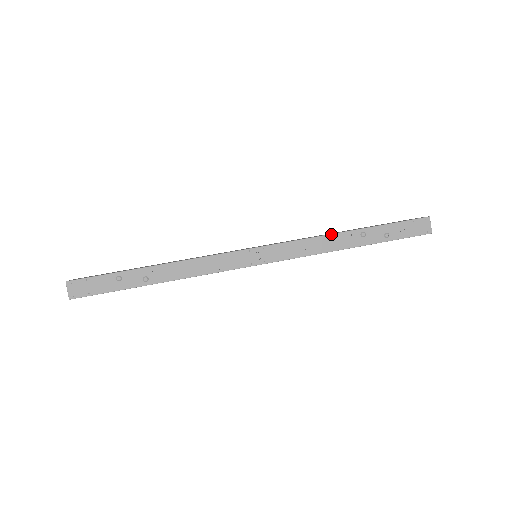
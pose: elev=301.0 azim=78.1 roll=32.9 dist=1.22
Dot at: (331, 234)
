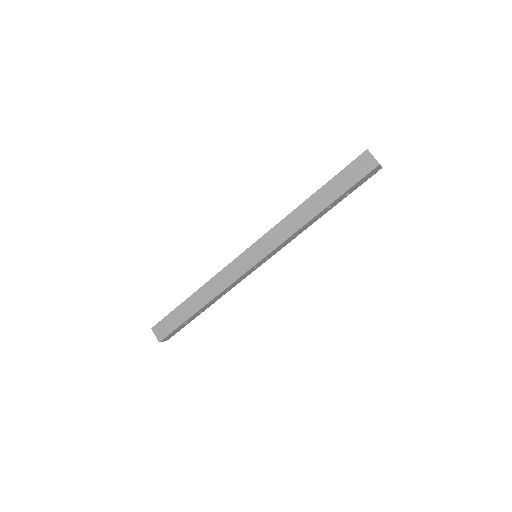
Dot at: (306, 224)
